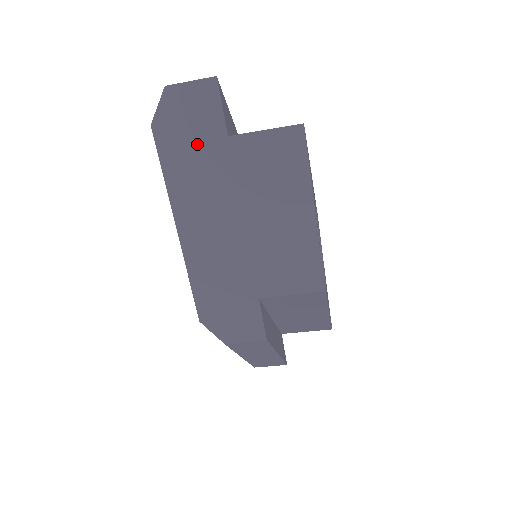
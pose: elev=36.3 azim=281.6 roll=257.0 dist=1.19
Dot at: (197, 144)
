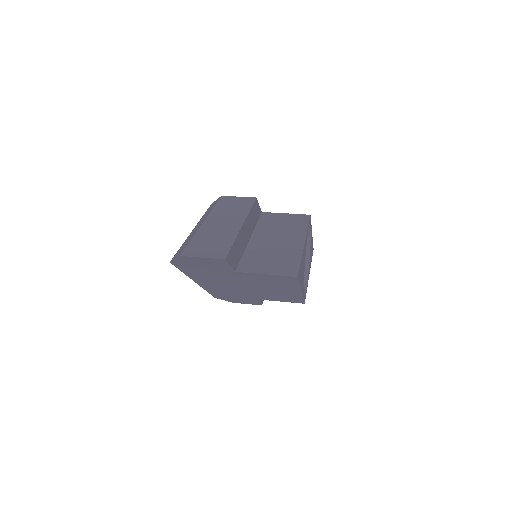
Dot at: (210, 270)
